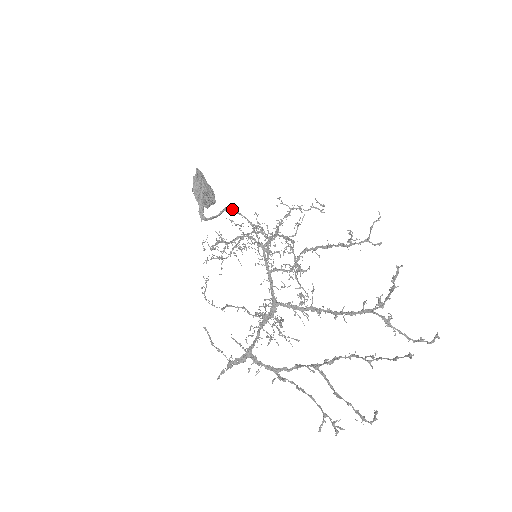
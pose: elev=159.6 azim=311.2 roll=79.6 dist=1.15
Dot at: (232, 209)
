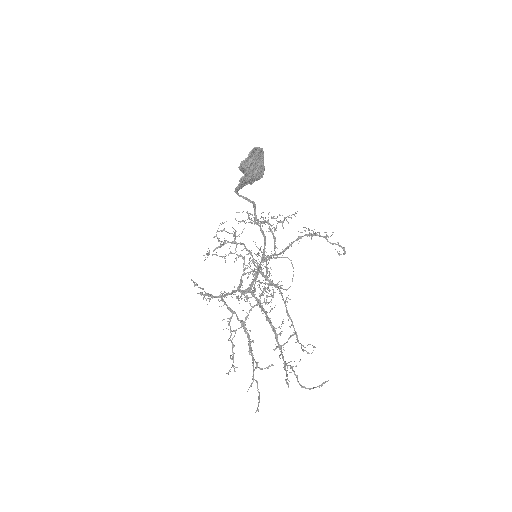
Dot at: (256, 216)
